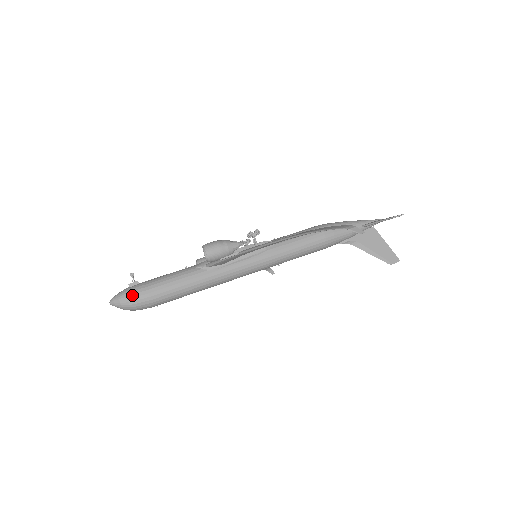
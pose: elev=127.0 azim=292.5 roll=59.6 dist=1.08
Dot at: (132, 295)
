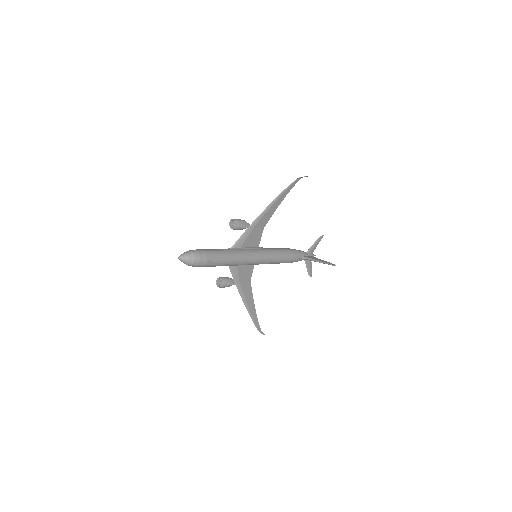
Dot at: (193, 250)
